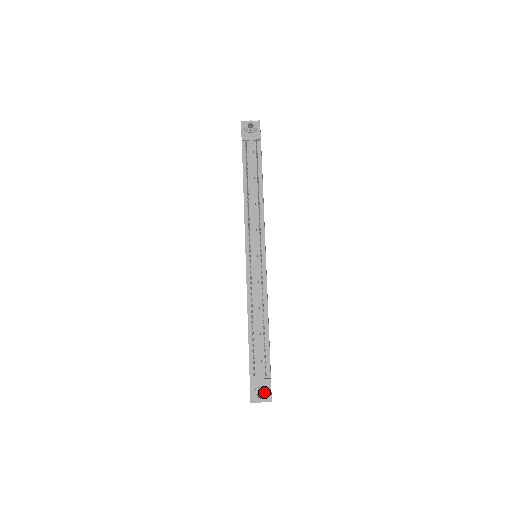
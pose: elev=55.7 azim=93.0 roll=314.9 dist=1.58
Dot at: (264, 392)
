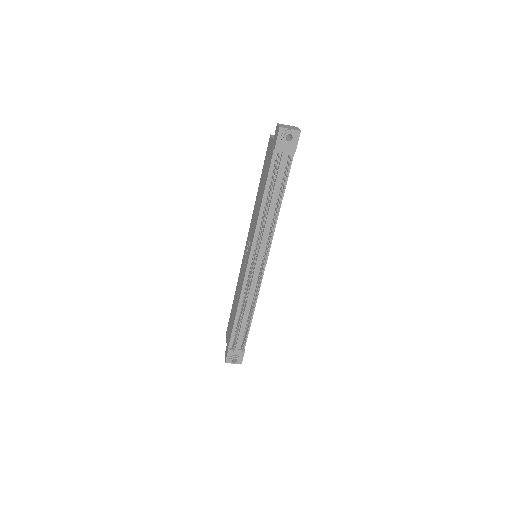
Dot at: (238, 359)
